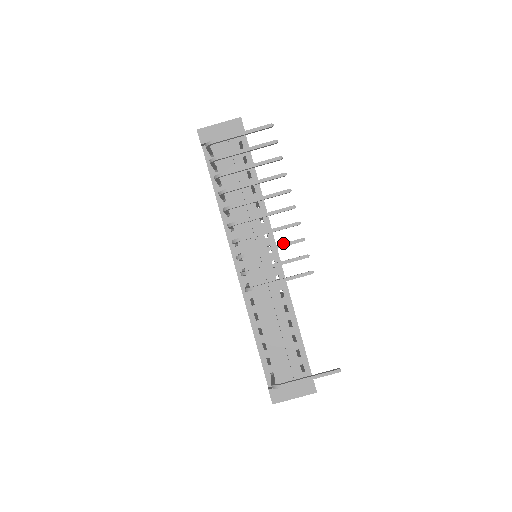
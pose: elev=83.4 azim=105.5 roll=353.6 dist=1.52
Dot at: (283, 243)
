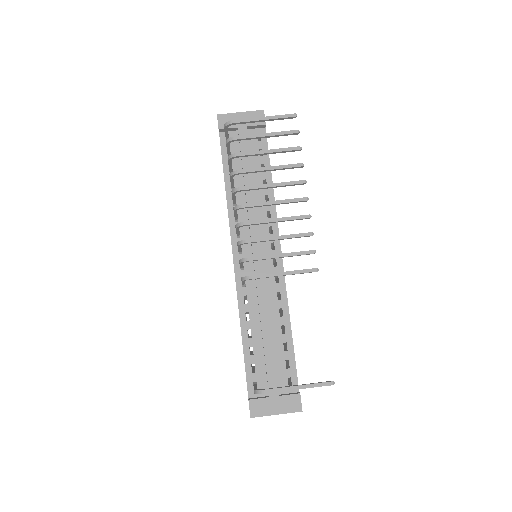
Dot at: (290, 234)
